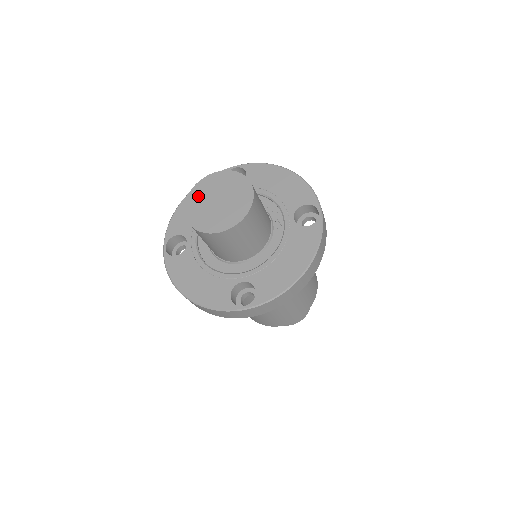
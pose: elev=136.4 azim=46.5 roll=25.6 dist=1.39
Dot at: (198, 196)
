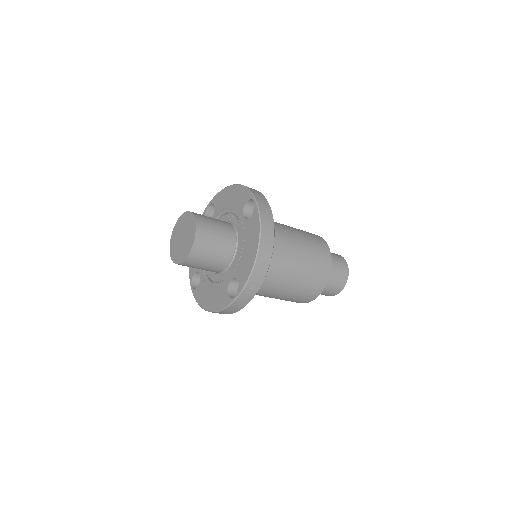
Dot at: (174, 242)
